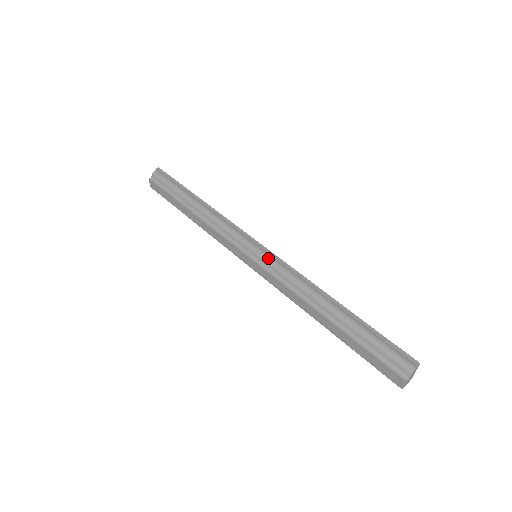
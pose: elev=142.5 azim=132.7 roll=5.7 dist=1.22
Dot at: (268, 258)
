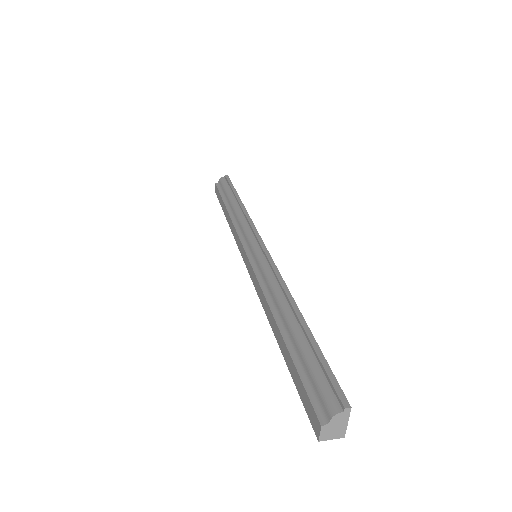
Dot at: (261, 256)
